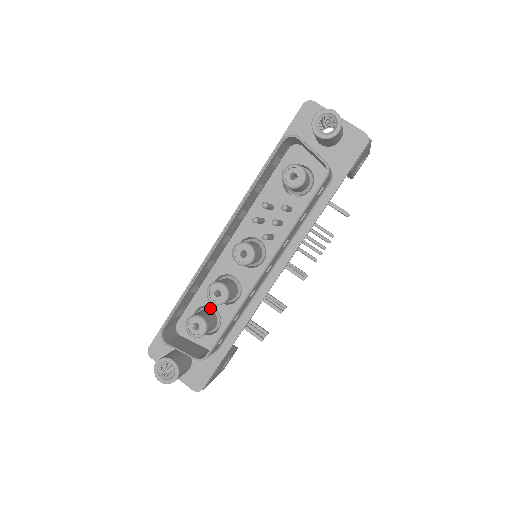
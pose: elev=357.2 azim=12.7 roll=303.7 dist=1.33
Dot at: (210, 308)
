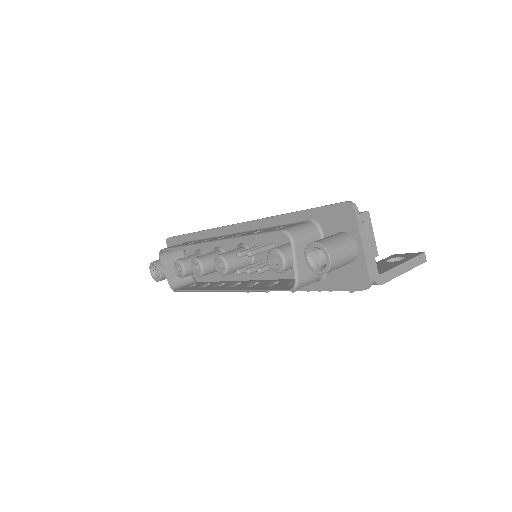
Dot at: occluded
